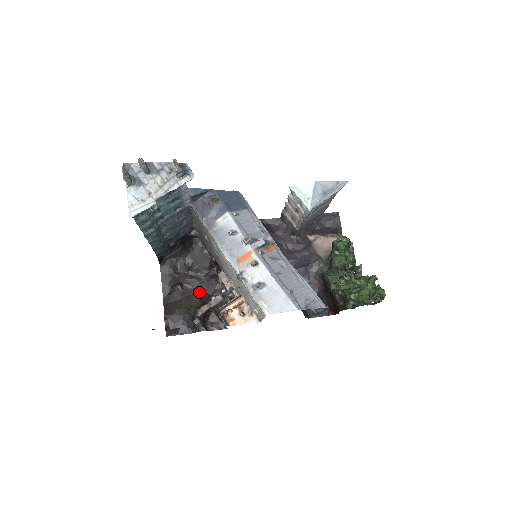
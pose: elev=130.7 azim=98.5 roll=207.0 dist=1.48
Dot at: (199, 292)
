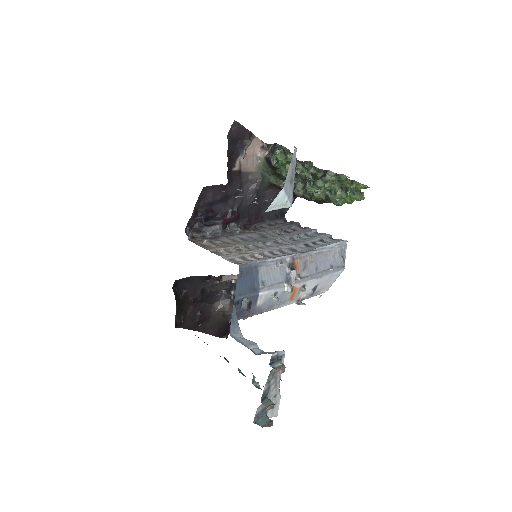
Dot at: (214, 299)
